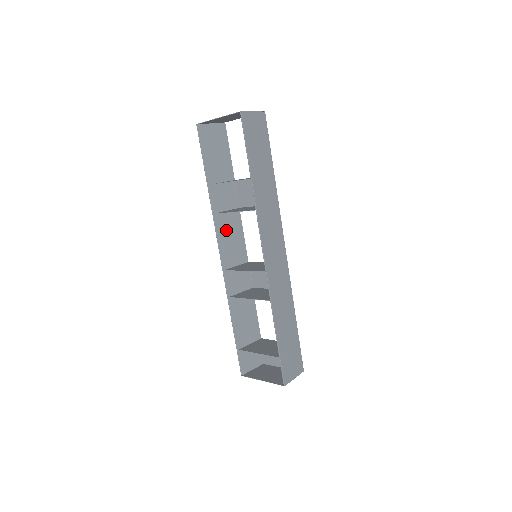
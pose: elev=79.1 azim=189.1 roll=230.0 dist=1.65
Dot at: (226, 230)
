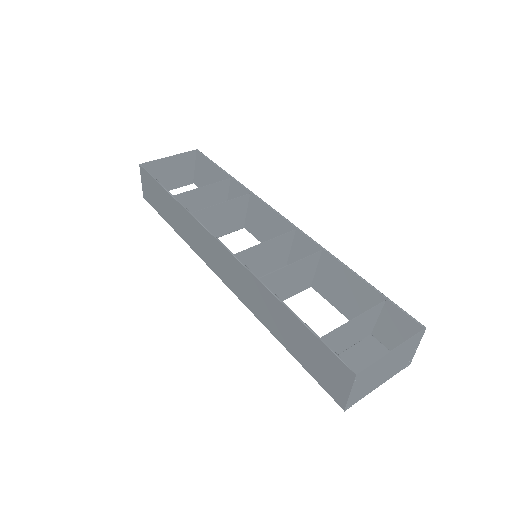
Dot at: occluded
